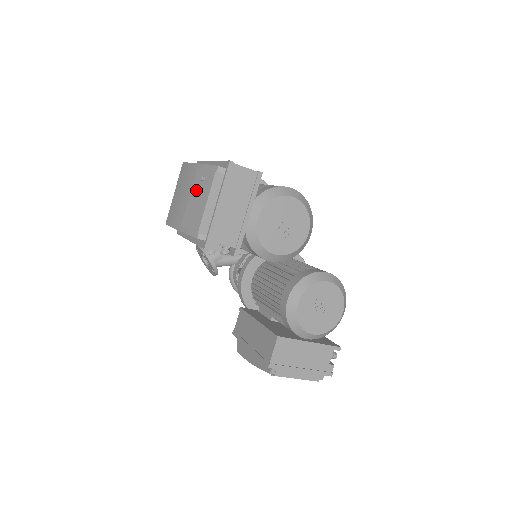
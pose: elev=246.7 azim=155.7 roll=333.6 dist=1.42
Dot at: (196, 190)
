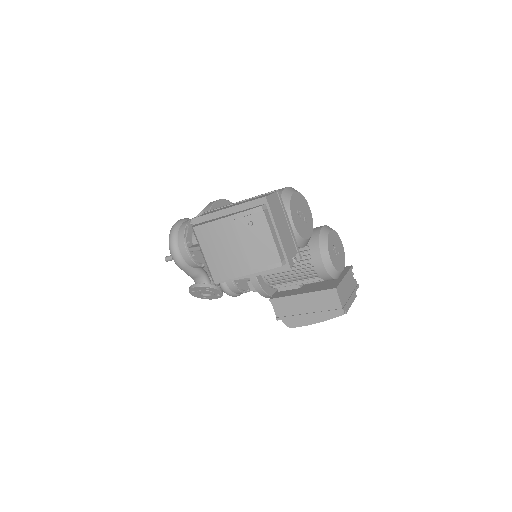
Dot at: (248, 236)
